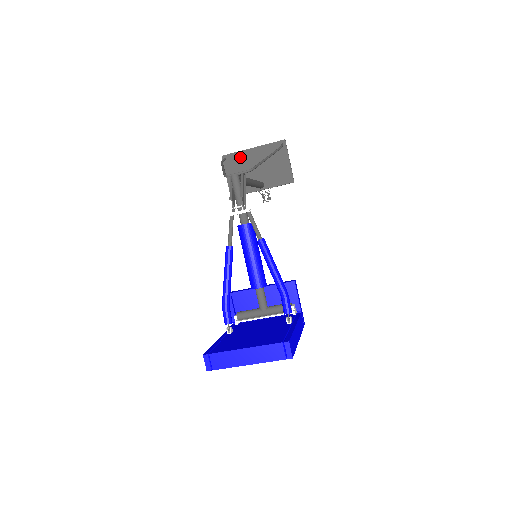
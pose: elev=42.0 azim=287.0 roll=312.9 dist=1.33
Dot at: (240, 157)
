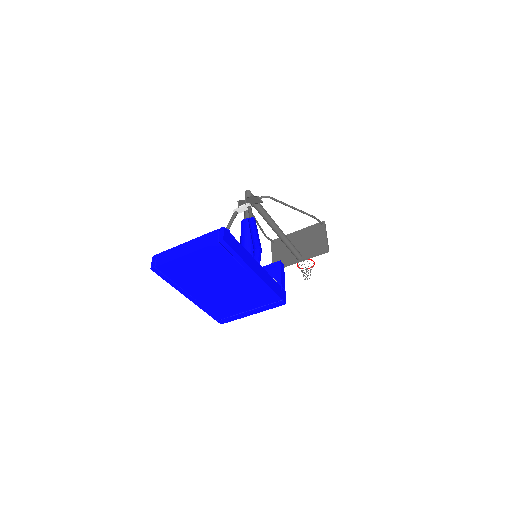
Dot at: occluded
